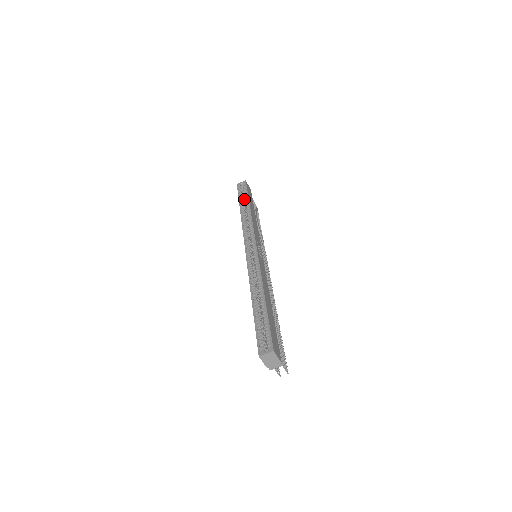
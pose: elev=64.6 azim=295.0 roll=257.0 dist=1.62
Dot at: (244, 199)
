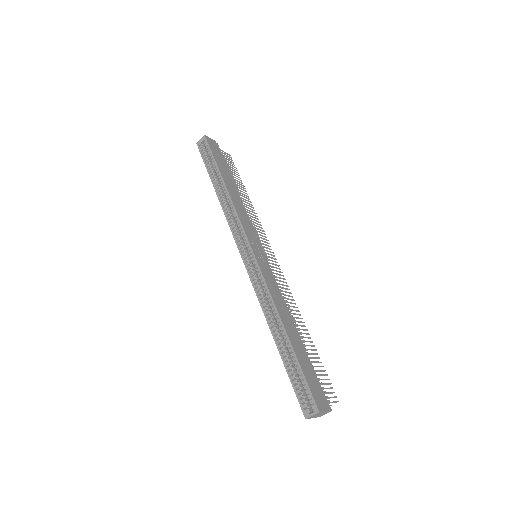
Dot at: occluded
